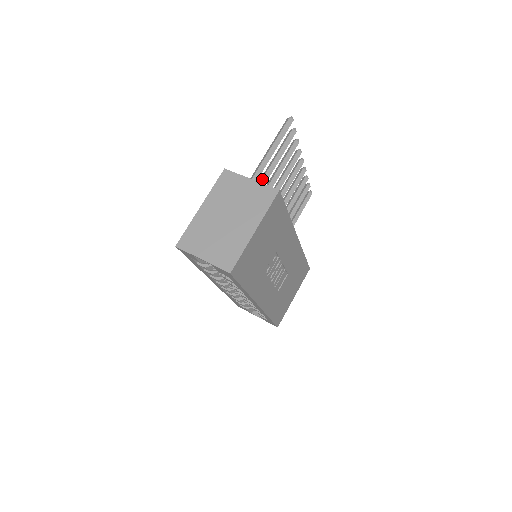
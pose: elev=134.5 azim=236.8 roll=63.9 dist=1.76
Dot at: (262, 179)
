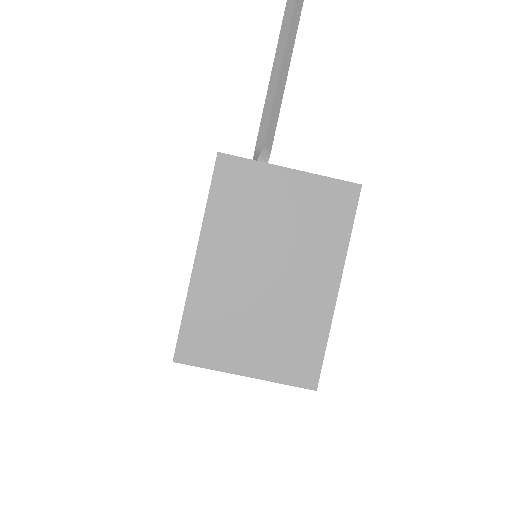
Dot at: occluded
